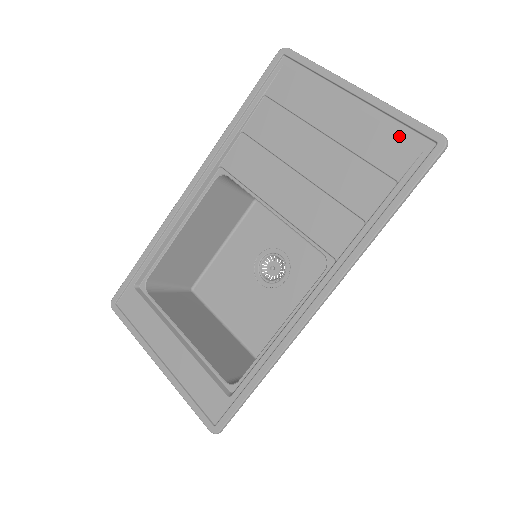
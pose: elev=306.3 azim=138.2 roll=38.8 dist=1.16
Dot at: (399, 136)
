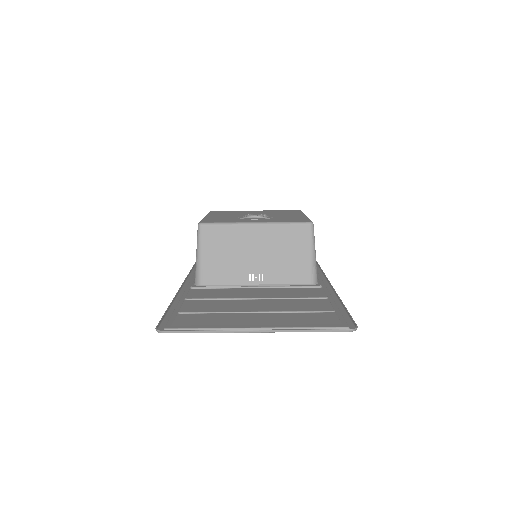
Dot at: (316, 324)
